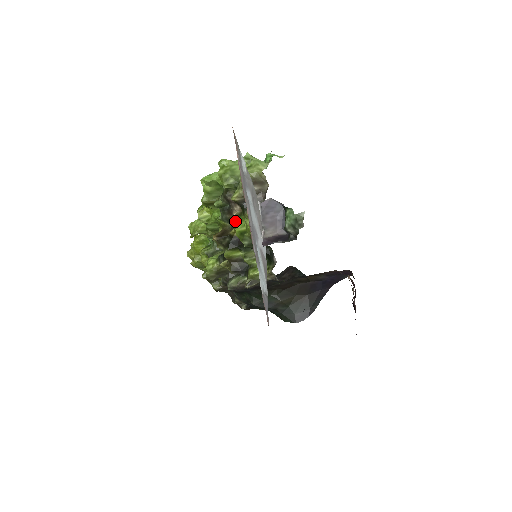
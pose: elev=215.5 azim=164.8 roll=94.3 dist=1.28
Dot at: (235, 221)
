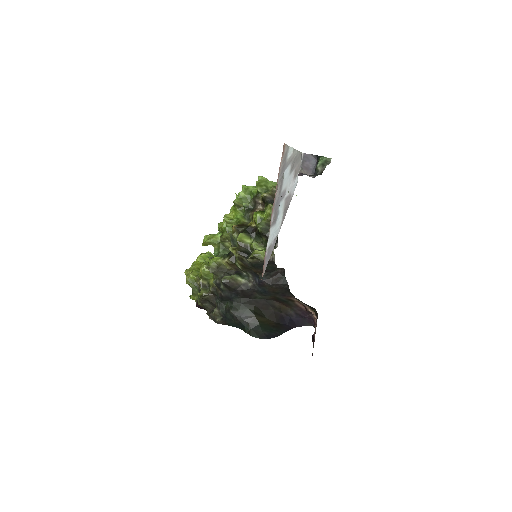
Dot at: (257, 212)
